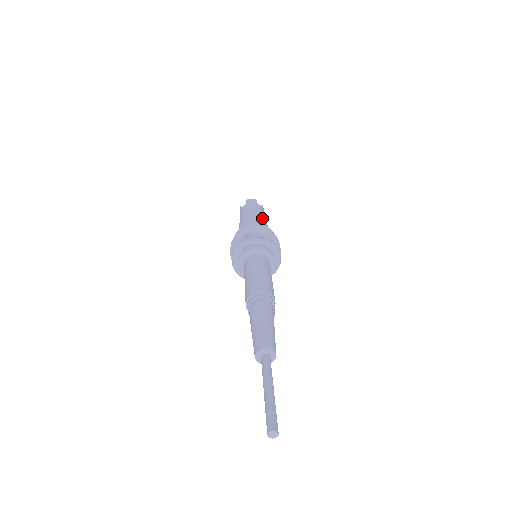
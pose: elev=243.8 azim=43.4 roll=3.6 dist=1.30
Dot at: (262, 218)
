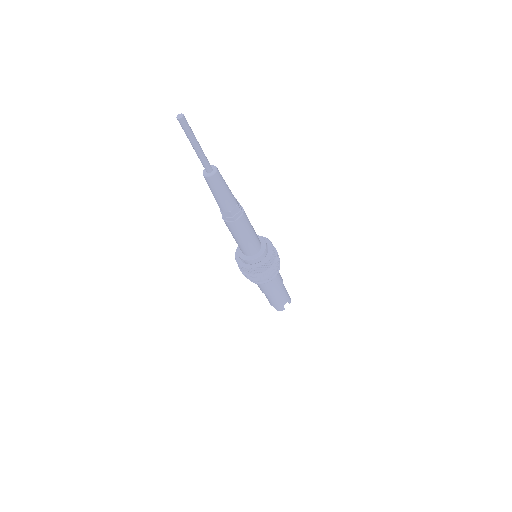
Dot at: occluded
